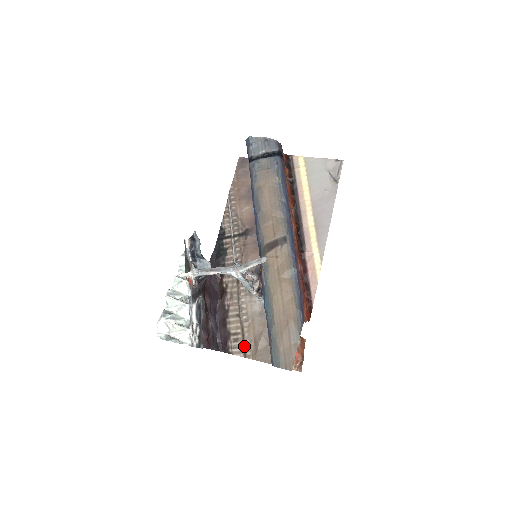
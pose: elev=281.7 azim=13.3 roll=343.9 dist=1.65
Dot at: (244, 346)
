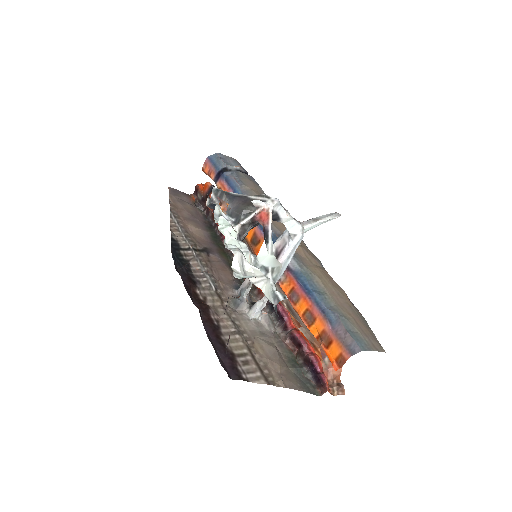
Dot at: (261, 369)
